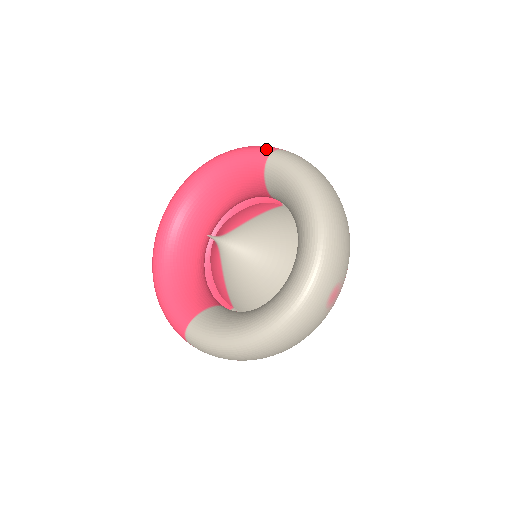
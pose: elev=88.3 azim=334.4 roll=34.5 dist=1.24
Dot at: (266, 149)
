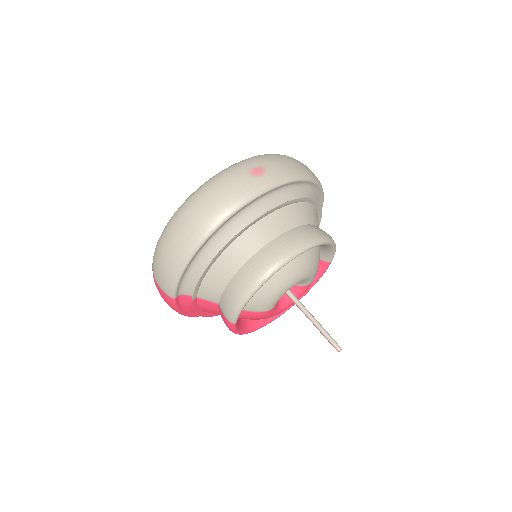
Dot at: occluded
